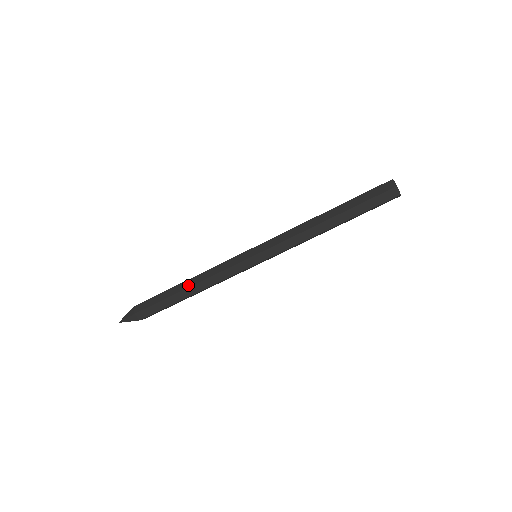
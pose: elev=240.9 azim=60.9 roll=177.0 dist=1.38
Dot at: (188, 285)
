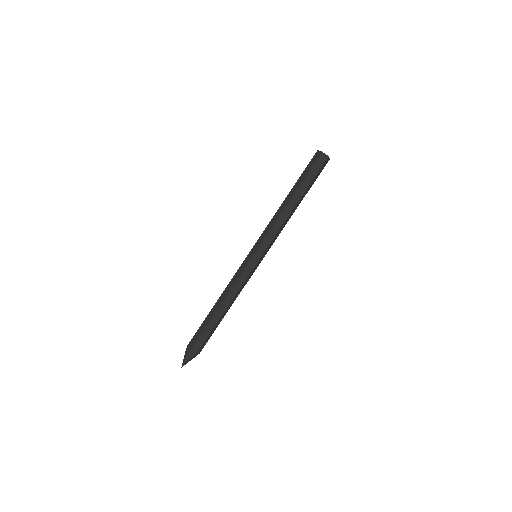
Dot at: (218, 305)
